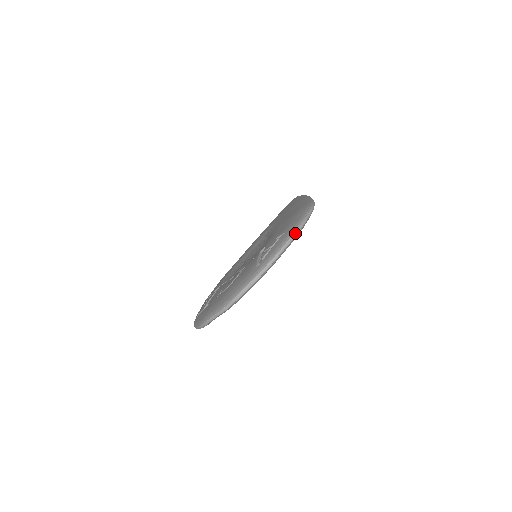
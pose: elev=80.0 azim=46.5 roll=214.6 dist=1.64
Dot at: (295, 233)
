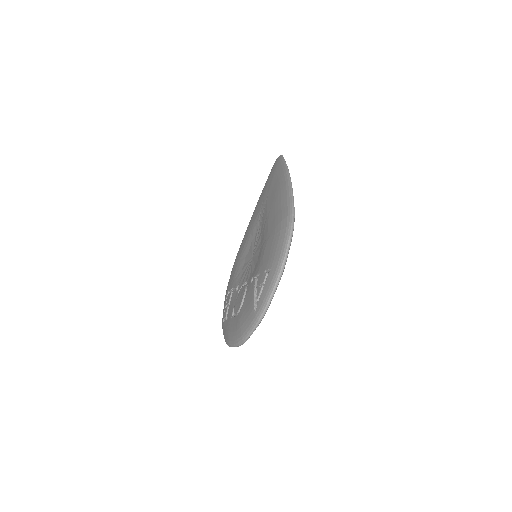
Dot at: (280, 274)
